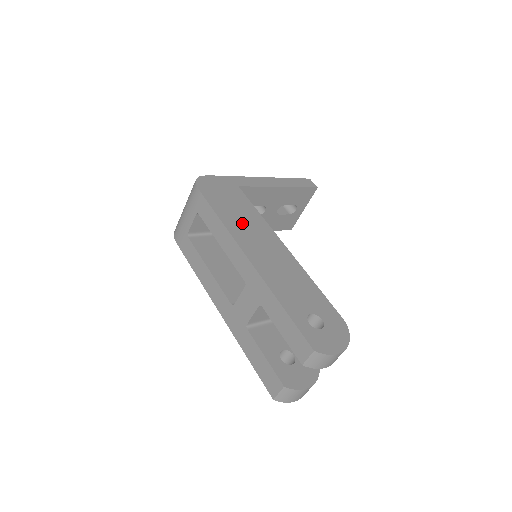
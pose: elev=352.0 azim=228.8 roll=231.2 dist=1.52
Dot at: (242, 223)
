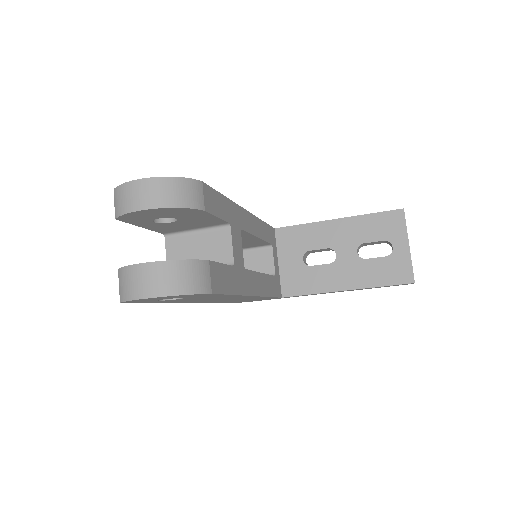
Dot at: occluded
